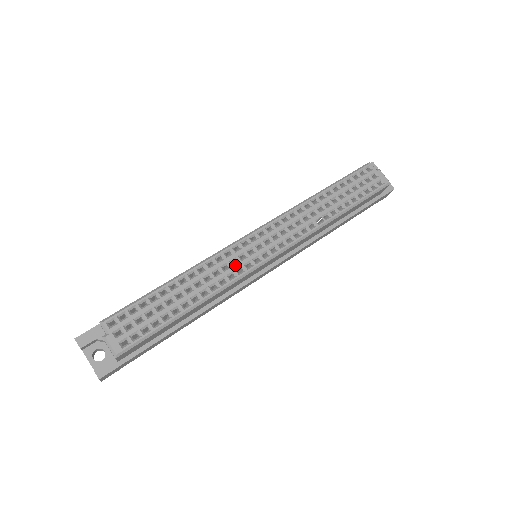
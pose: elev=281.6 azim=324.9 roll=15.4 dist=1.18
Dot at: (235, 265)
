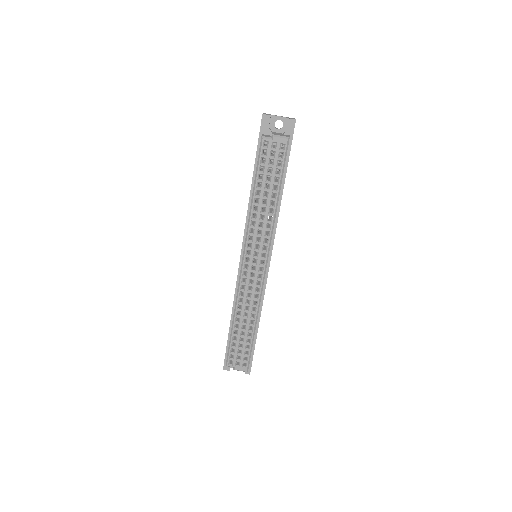
Dot at: (252, 290)
